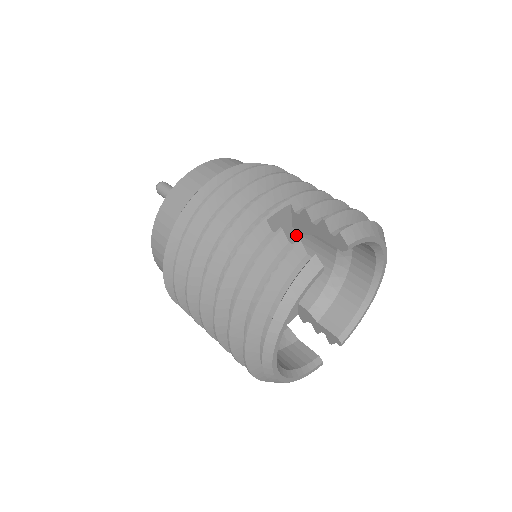
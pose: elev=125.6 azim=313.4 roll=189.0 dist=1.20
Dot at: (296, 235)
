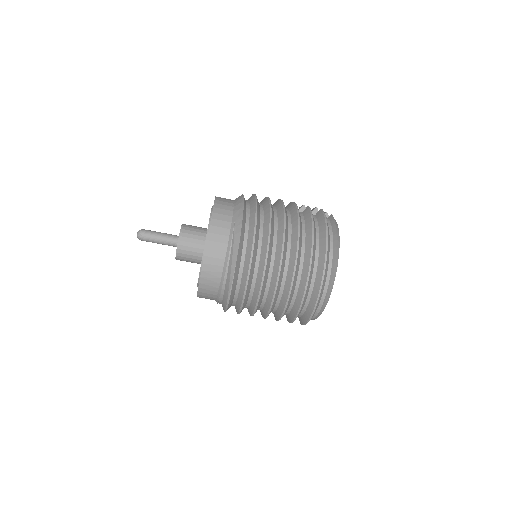
Dot at: occluded
